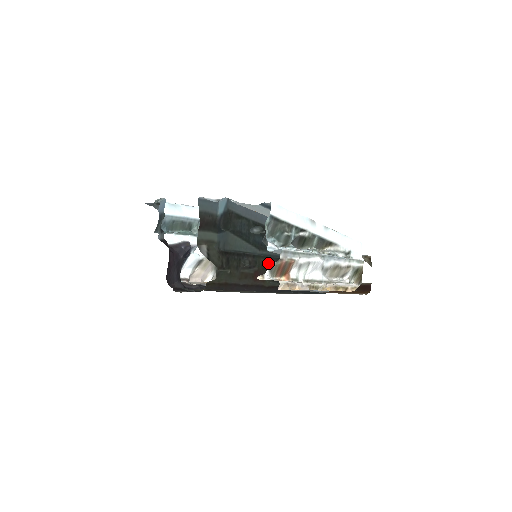
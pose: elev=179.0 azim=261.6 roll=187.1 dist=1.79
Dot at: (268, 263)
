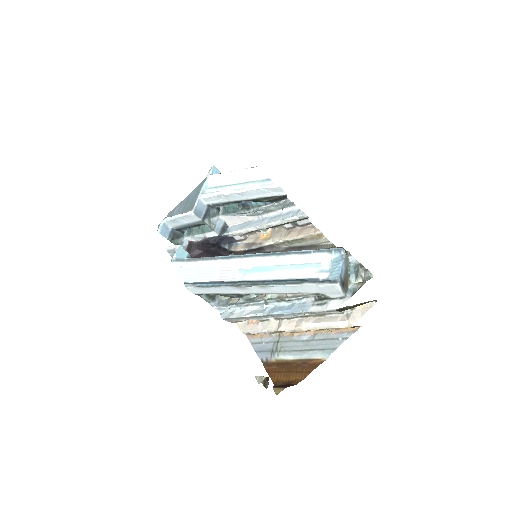
Dot at: occluded
